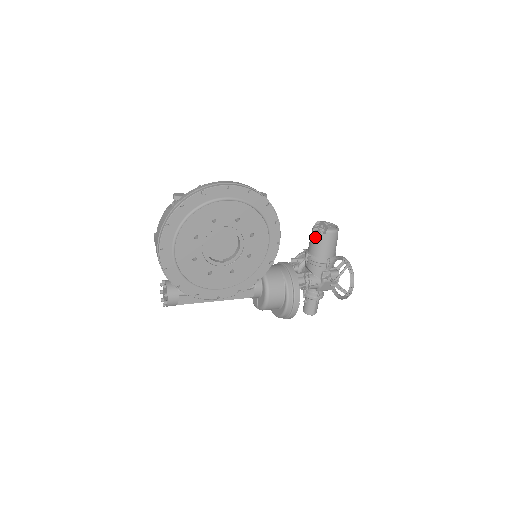
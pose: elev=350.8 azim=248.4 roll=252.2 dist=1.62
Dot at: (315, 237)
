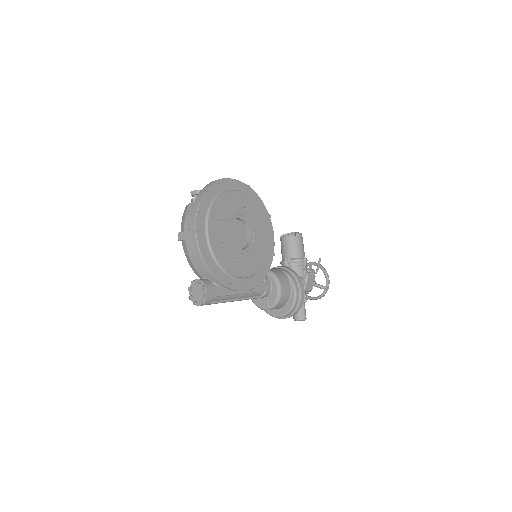
Dot at: (288, 242)
